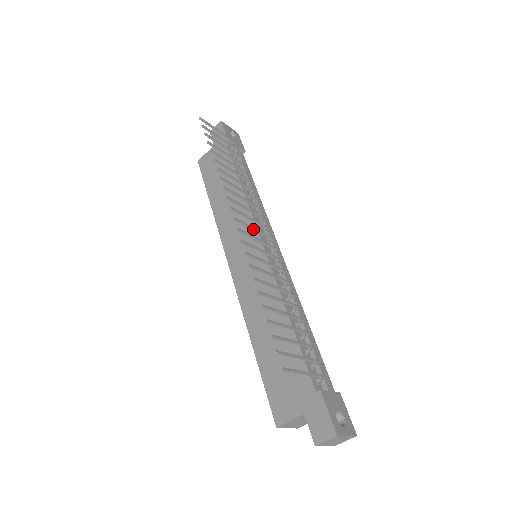
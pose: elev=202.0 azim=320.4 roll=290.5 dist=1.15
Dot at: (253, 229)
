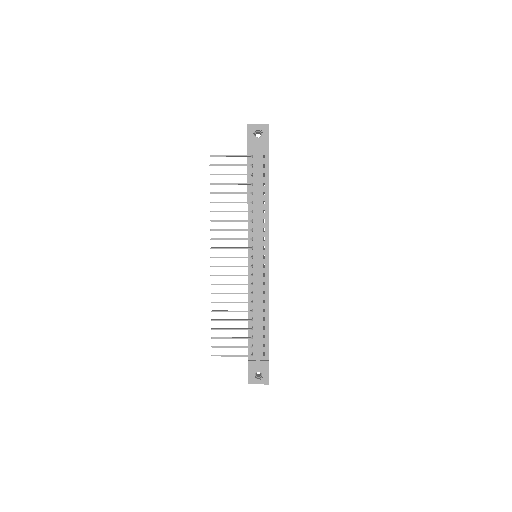
Dot at: occluded
